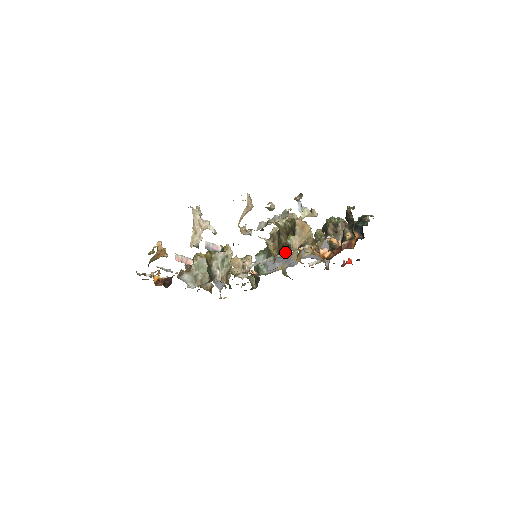
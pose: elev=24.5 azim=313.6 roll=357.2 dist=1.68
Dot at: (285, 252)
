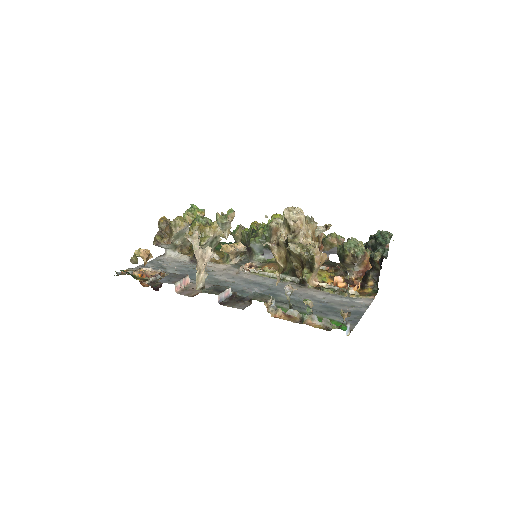
Dot at: (297, 278)
